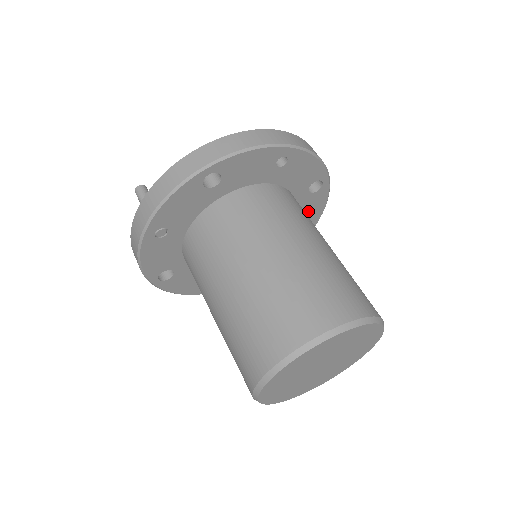
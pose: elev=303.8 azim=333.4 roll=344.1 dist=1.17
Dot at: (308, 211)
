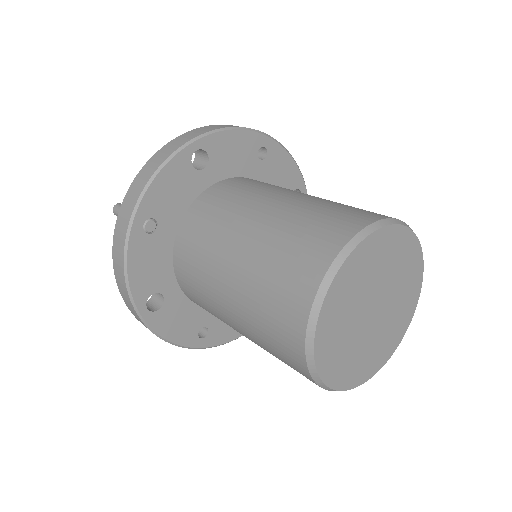
Dot at: occluded
